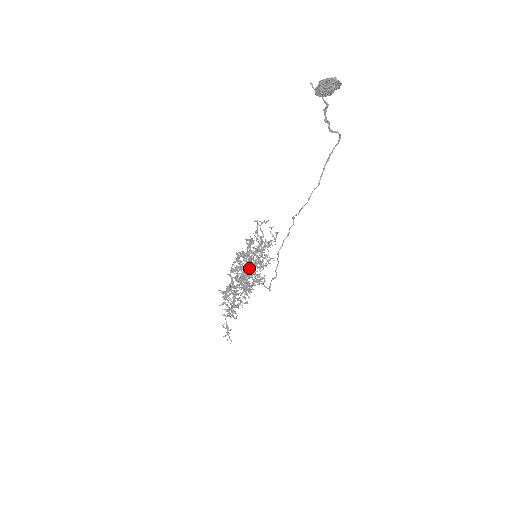
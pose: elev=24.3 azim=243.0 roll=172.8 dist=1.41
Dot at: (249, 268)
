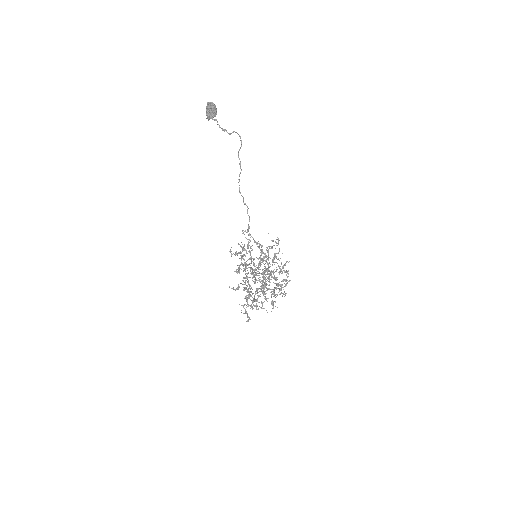
Dot at: occluded
